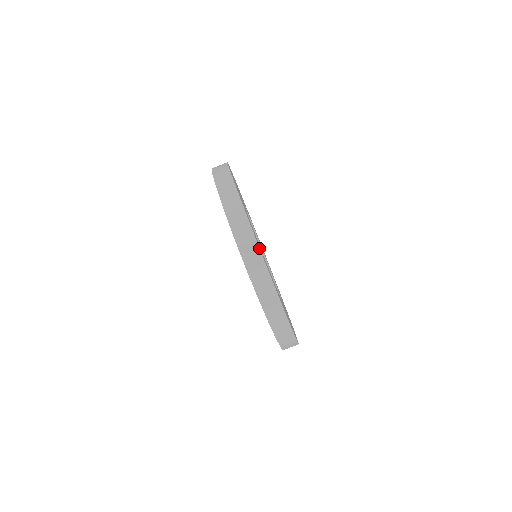
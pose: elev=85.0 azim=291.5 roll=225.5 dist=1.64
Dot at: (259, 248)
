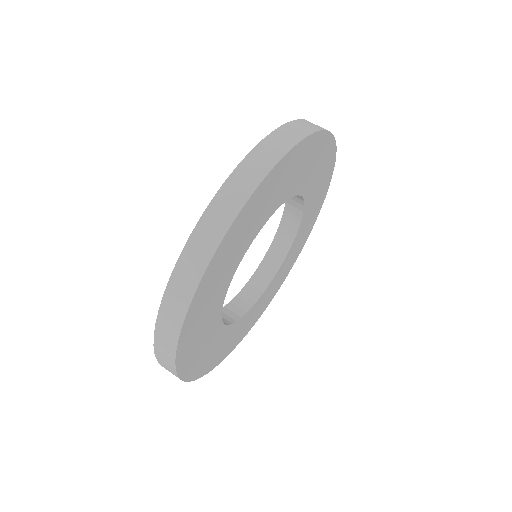
Dot at: (192, 299)
